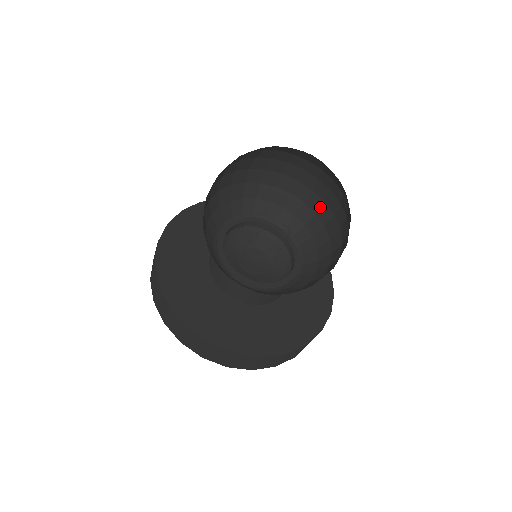
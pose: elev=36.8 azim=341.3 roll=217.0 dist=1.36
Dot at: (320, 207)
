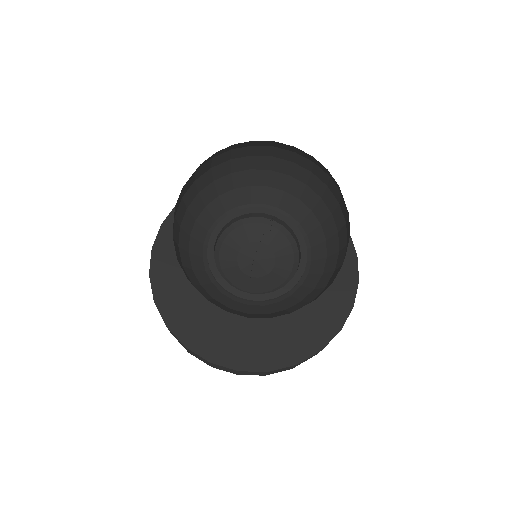
Dot at: (271, 163)
